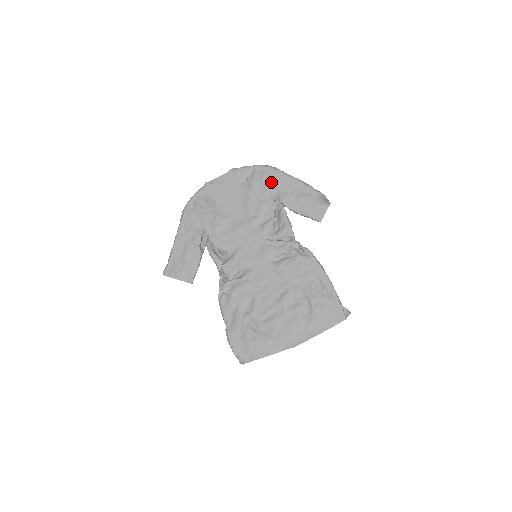
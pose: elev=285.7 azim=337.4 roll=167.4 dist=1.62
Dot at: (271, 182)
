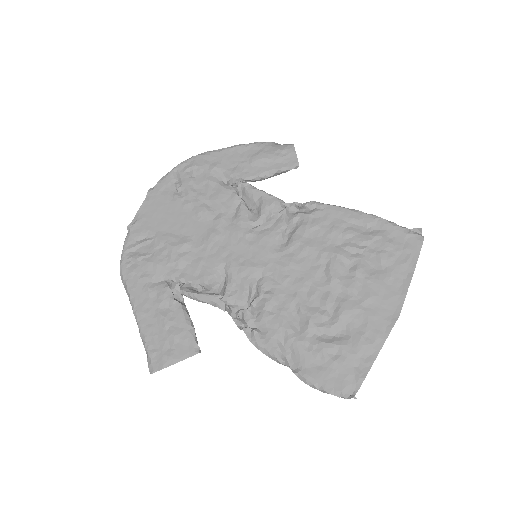
Dot at: (207, 169)
